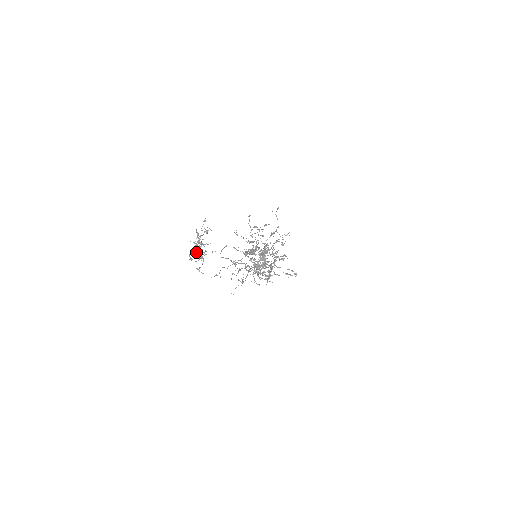
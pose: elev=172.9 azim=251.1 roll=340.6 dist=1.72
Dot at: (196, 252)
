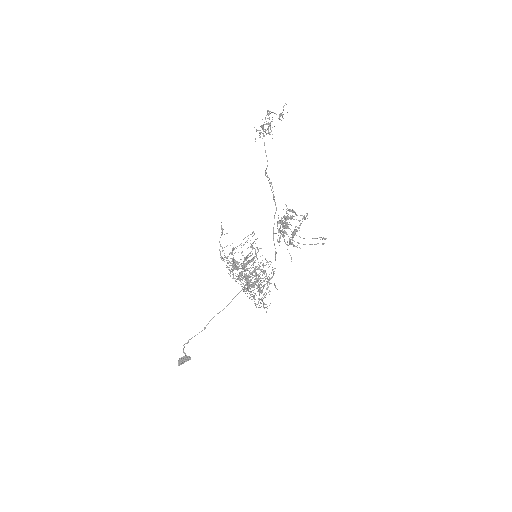
Dot at: (274, 113)
